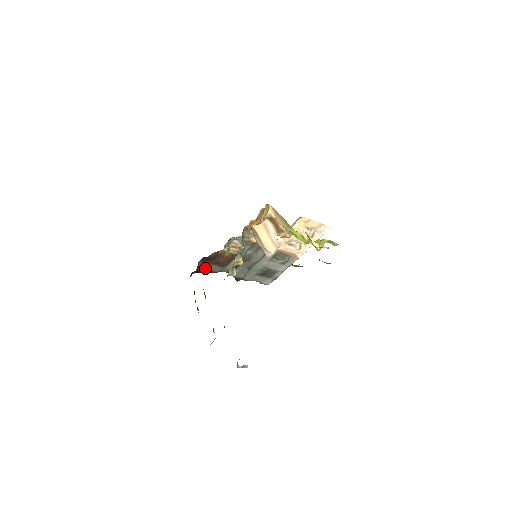
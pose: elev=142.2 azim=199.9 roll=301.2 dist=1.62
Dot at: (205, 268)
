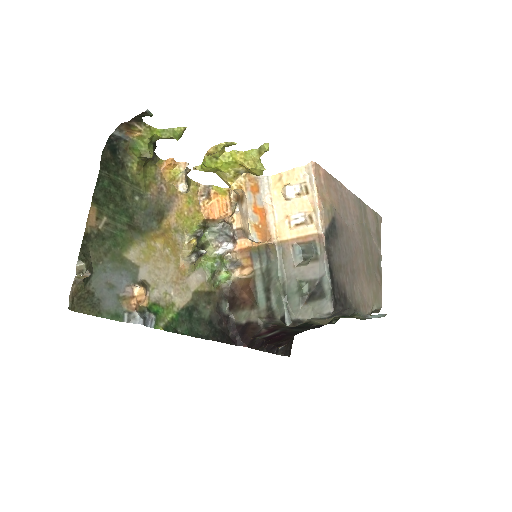
Dot at: (242, 321)
